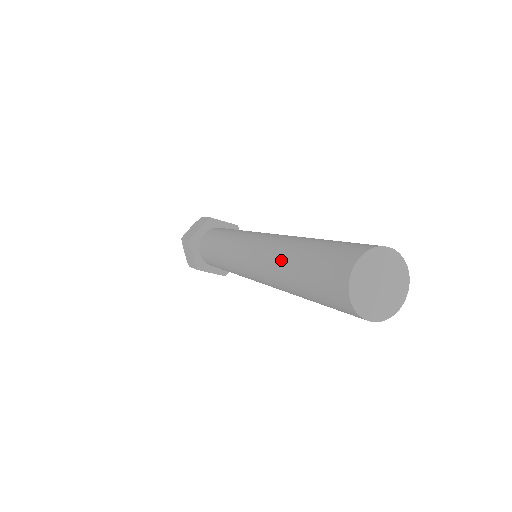
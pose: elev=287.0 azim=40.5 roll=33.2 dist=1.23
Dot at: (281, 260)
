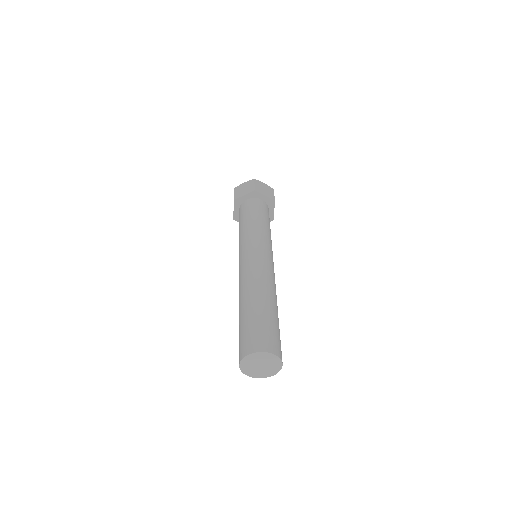
Dot at: (242, 299)
